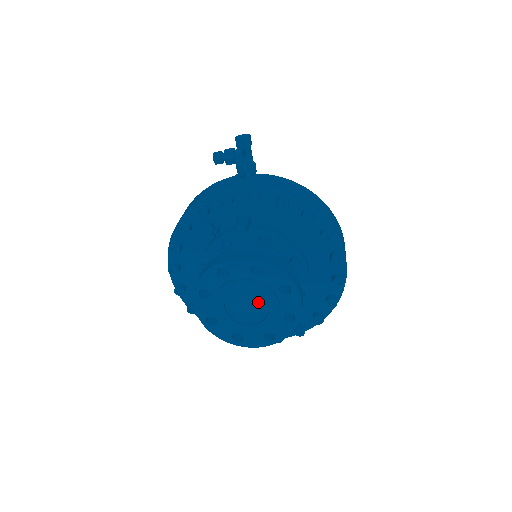
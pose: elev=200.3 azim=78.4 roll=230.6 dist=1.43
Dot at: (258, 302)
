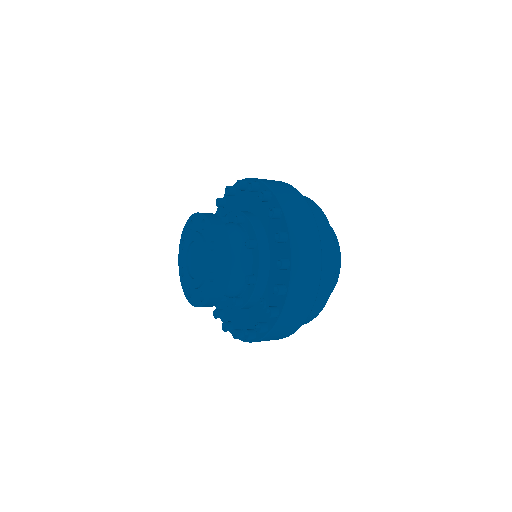
Dot at: (198, 250)
